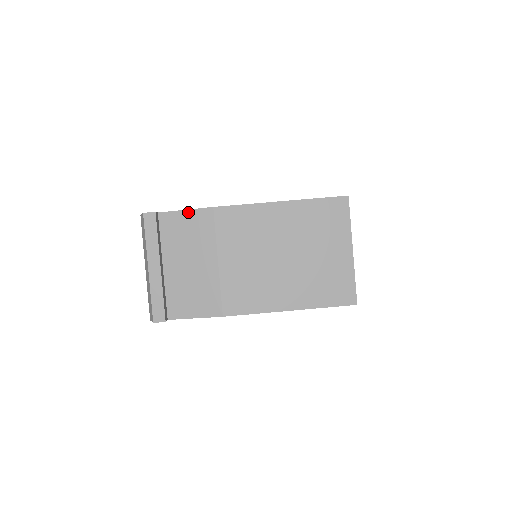
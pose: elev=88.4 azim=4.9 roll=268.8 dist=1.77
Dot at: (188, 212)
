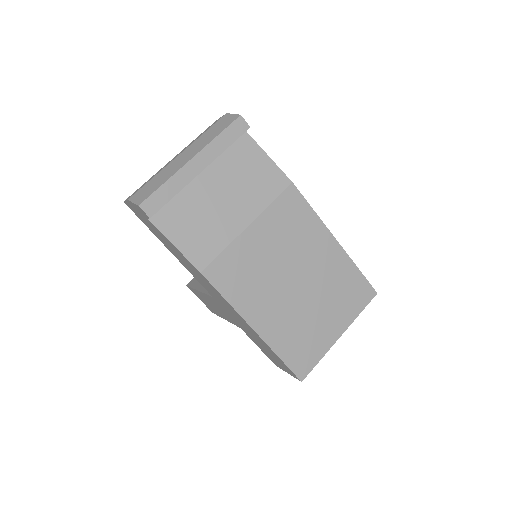
Dot at: (269, 161)
